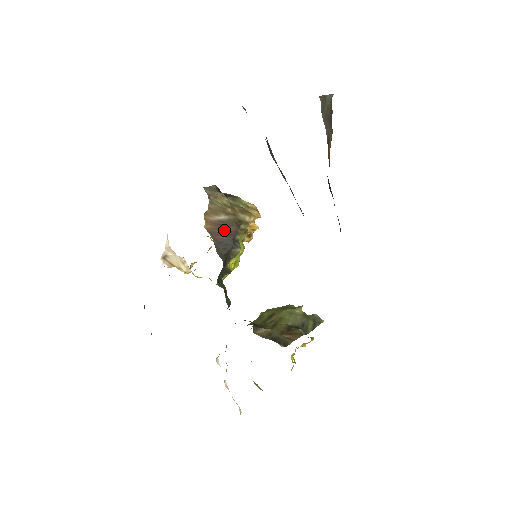
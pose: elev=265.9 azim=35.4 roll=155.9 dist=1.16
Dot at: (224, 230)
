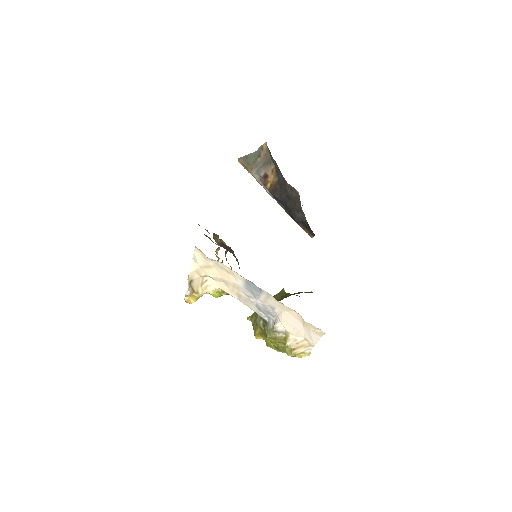
Dot at: (226, 247)
